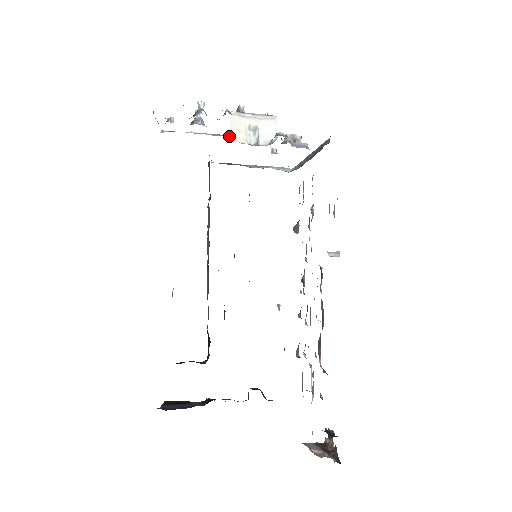
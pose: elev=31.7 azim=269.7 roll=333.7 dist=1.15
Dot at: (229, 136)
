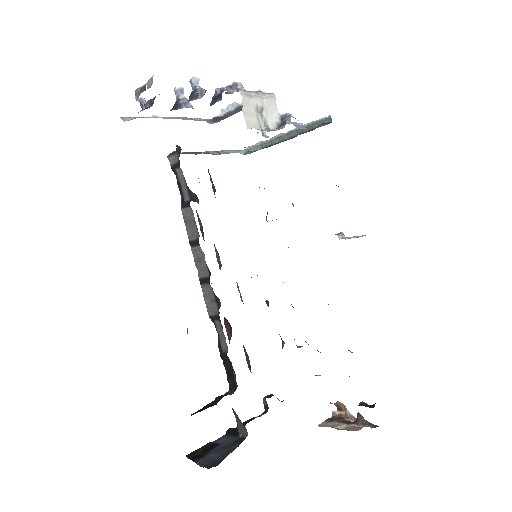
Dot at: (192, 118)
